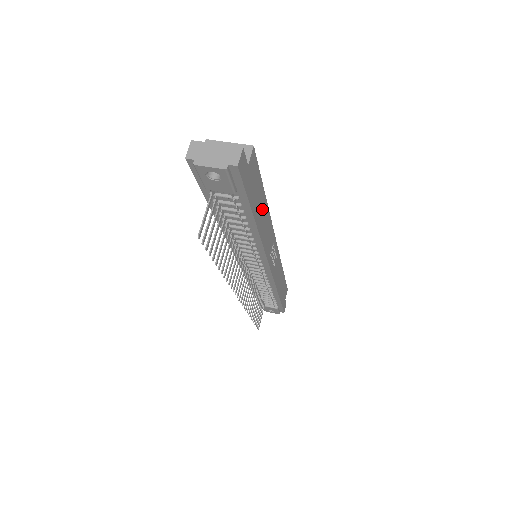
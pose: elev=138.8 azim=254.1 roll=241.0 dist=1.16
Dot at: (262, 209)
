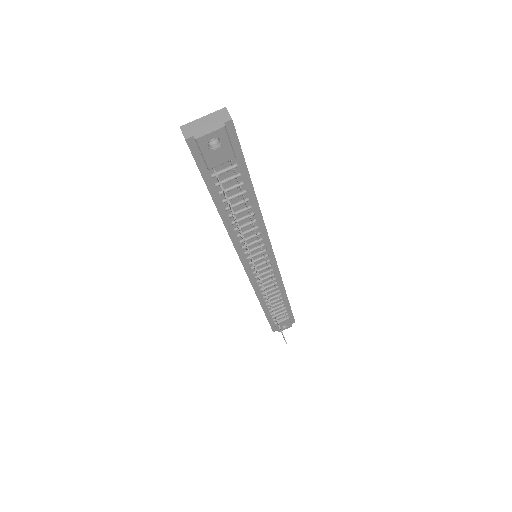
Dot at: occluded
